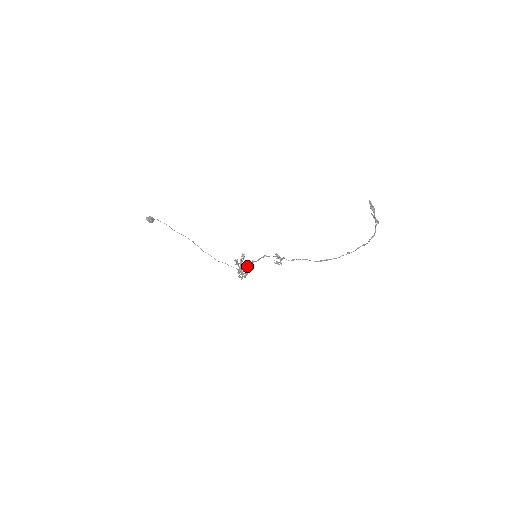
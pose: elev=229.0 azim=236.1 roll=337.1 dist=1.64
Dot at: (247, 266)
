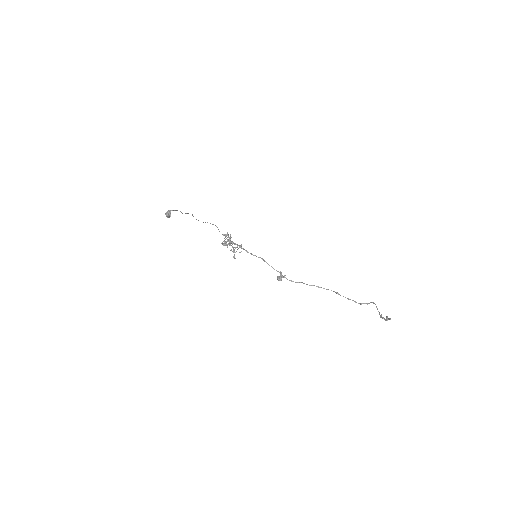
Dot at: (236, 244)
